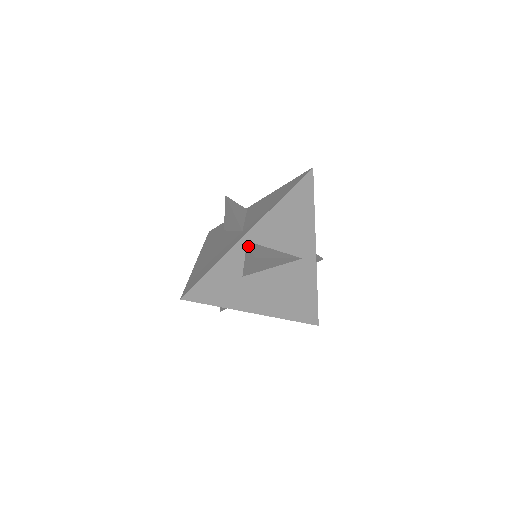
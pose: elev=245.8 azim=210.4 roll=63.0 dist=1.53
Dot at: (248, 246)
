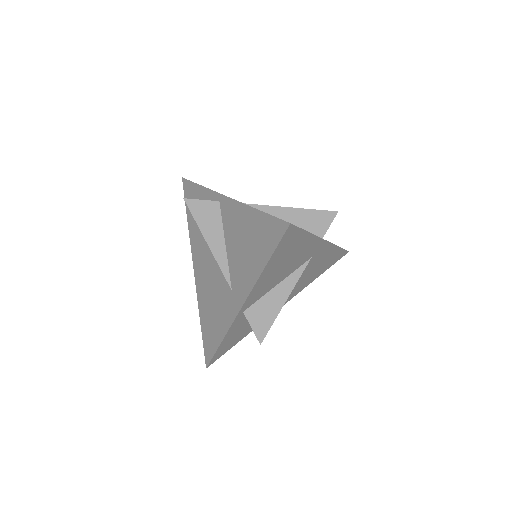
Dot at: occluded
